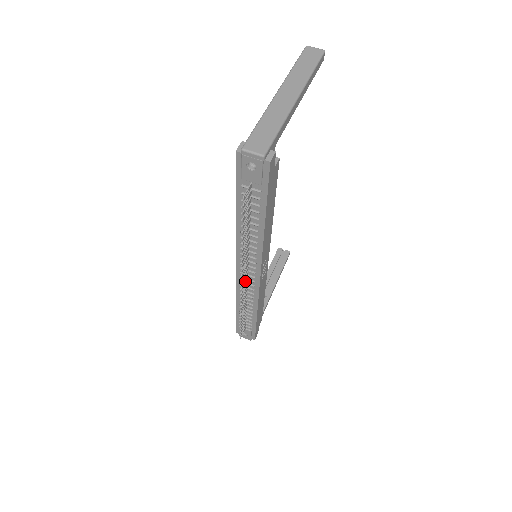
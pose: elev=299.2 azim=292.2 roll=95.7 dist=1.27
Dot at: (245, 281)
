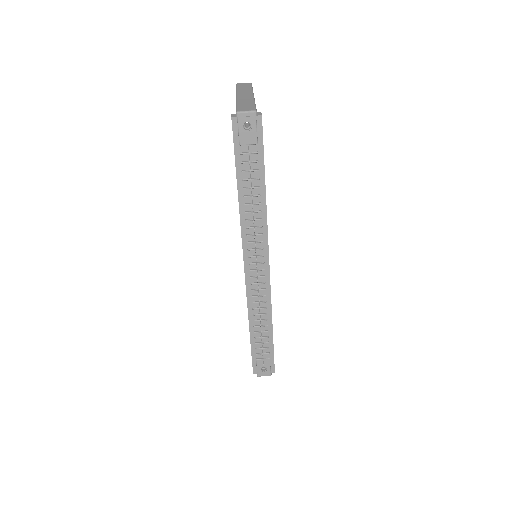
Dot at: occluded
